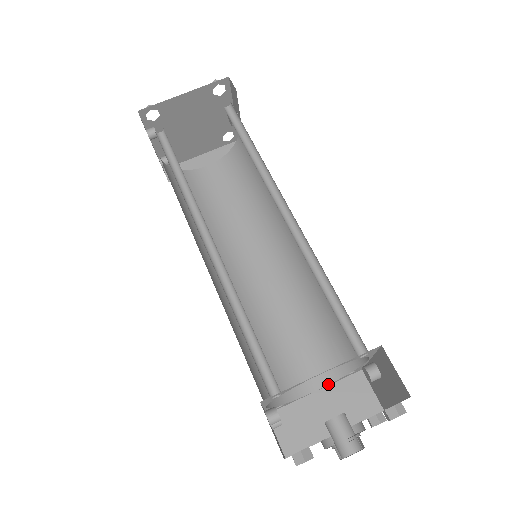
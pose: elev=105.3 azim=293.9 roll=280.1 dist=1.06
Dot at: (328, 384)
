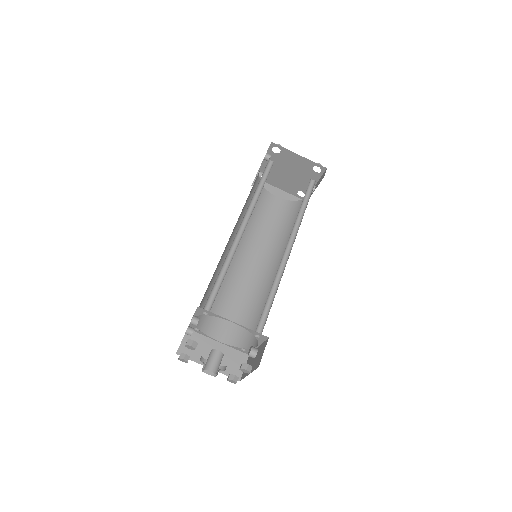
Dot at: (228, 344)
